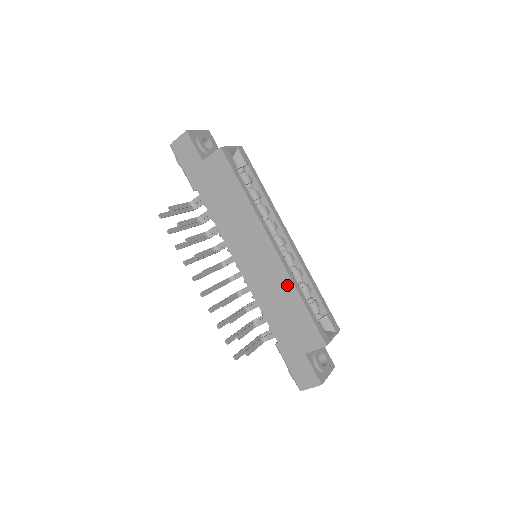
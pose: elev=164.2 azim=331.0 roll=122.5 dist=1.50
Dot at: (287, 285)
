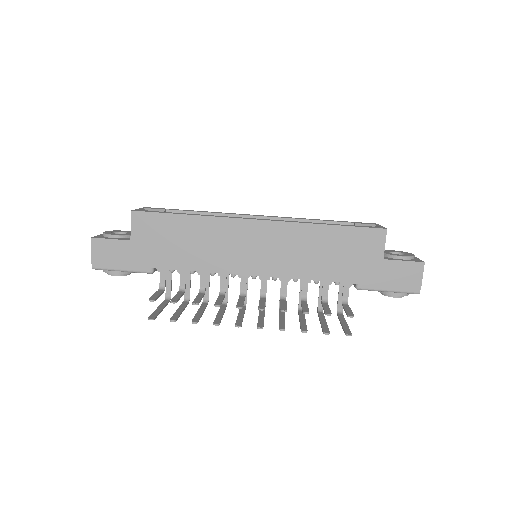
Dot at: (304, 231)
